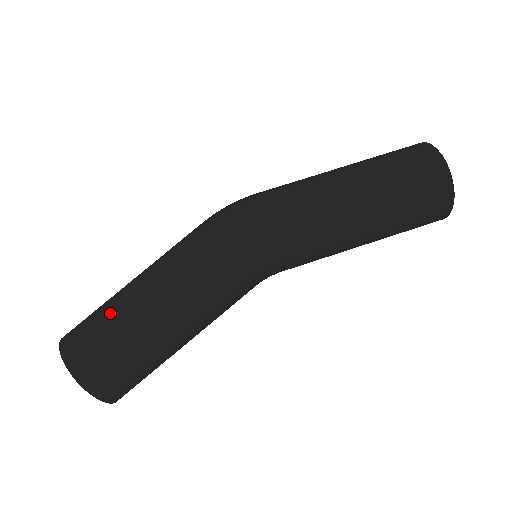
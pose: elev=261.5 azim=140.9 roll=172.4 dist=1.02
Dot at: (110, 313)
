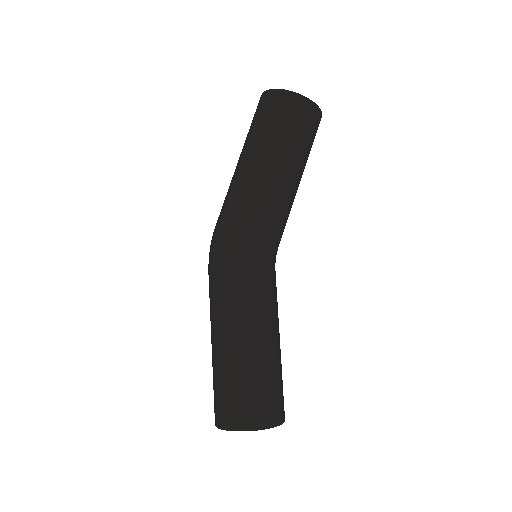
Dot at: (218, 376)
